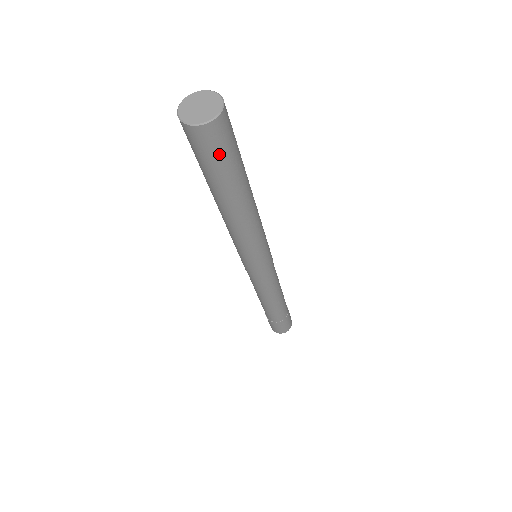
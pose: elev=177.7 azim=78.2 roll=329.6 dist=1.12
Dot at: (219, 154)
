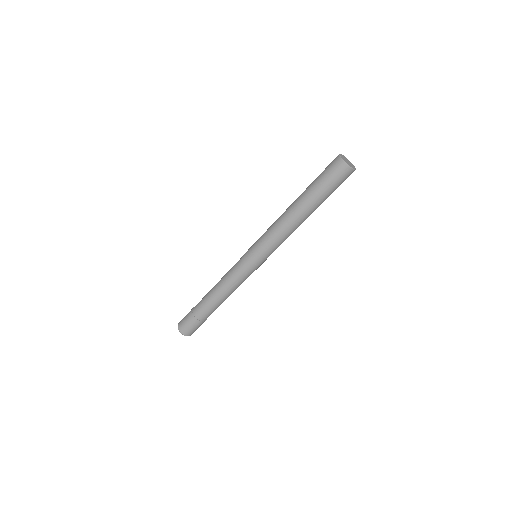
Dot at: (338, 184)
